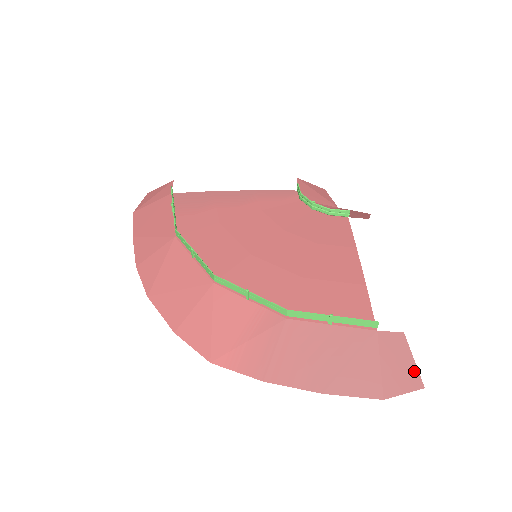
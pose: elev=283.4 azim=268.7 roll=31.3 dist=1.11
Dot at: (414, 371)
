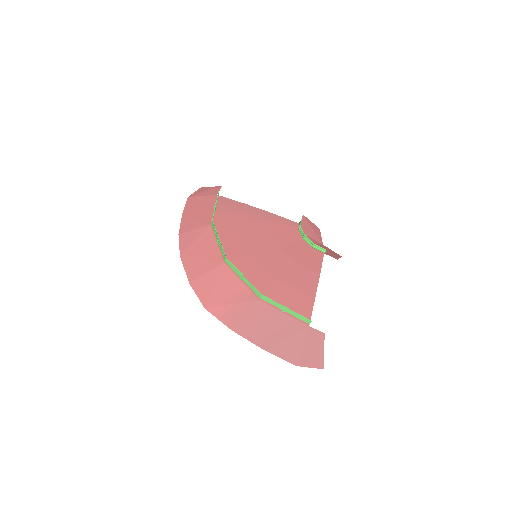
Dot at: (321, 357)
